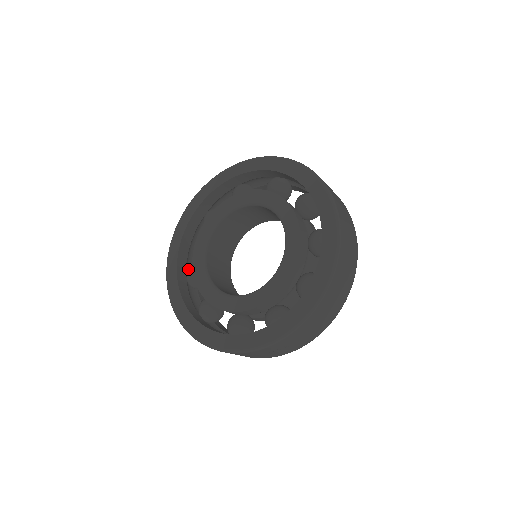
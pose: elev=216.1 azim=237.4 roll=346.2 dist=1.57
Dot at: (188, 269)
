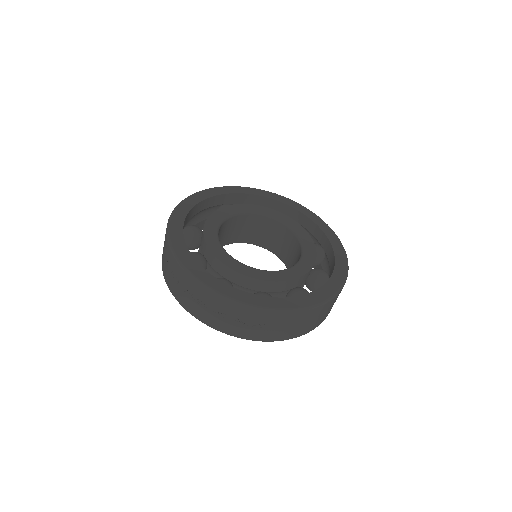
Dot at: occluded
